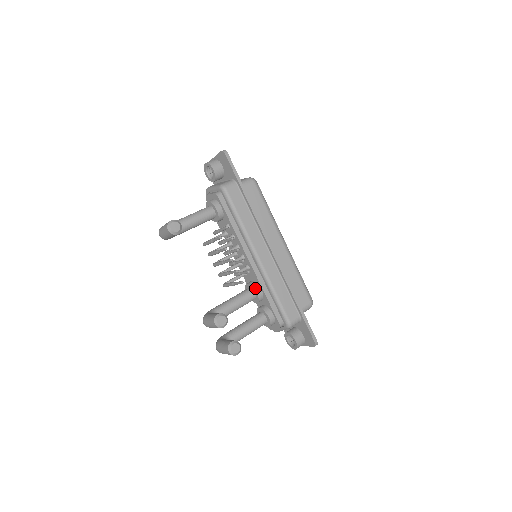
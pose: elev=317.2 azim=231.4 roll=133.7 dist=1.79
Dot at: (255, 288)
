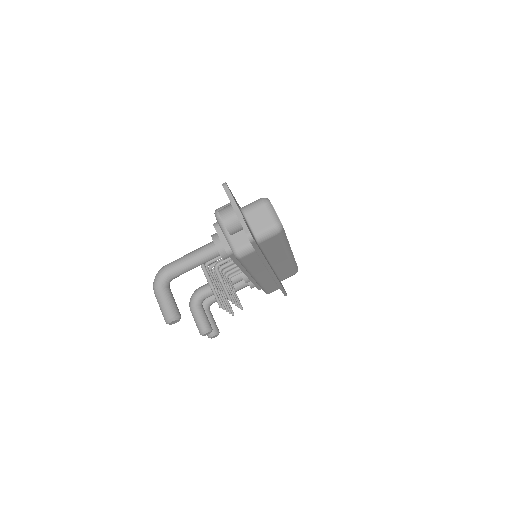
Dot at: (245, 281)
